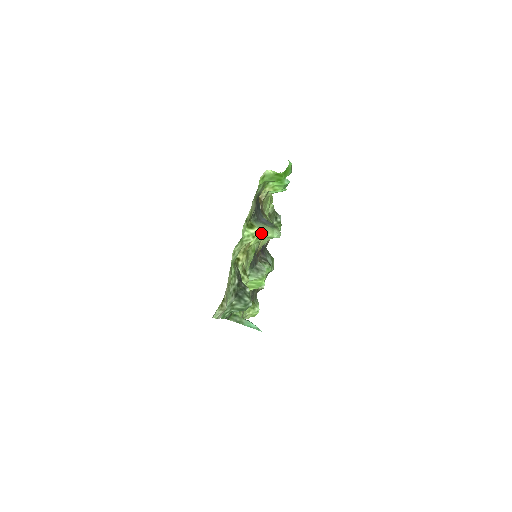
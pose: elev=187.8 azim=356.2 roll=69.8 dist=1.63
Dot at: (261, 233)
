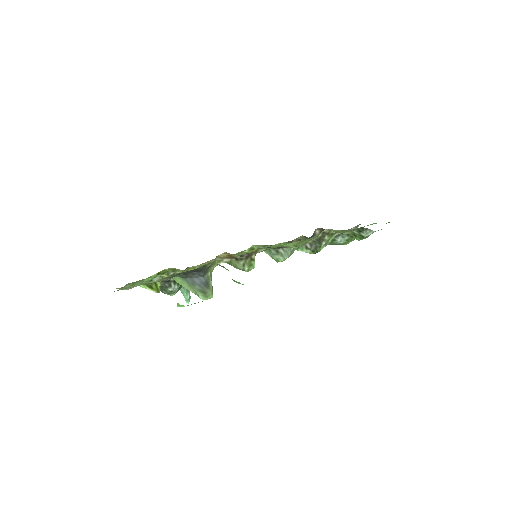
Dot at: (184, 286)
